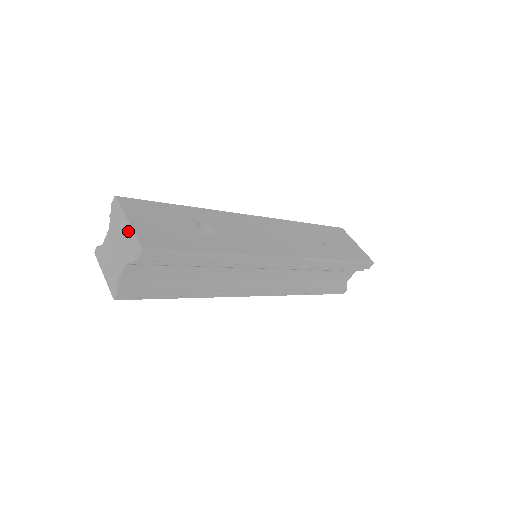
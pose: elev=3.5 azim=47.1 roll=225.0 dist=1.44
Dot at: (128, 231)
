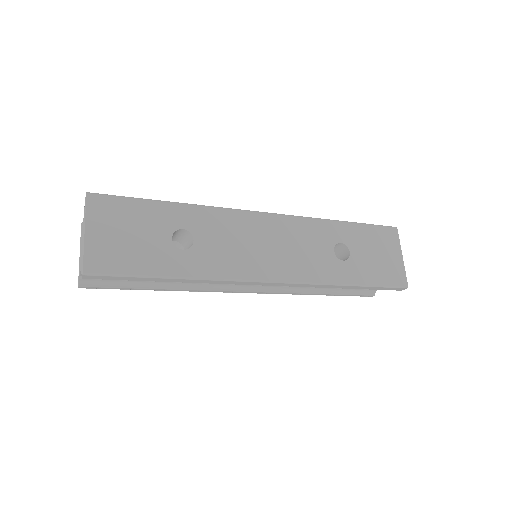
Dot at: (83, 242)
